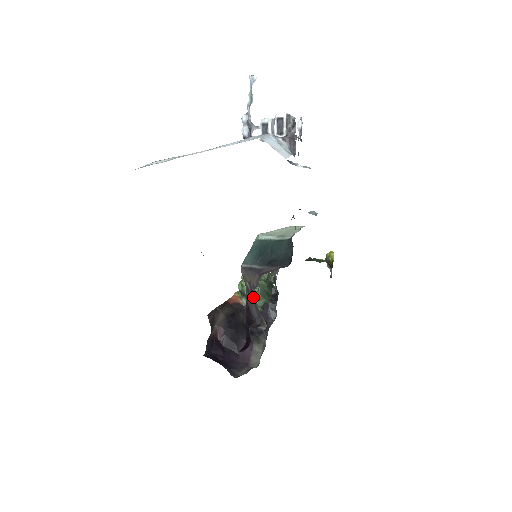
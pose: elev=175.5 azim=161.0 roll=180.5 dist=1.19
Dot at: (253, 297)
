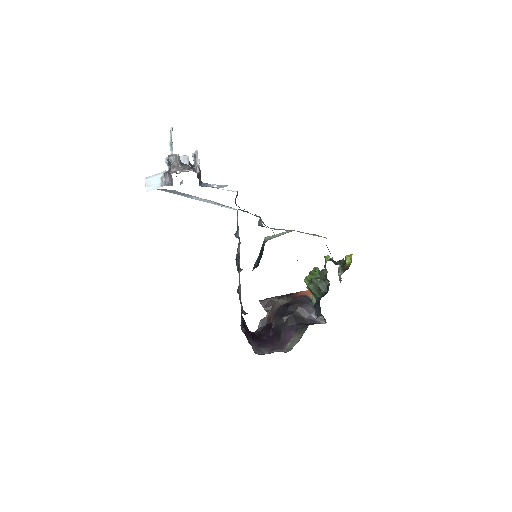
Dot at: occluded
